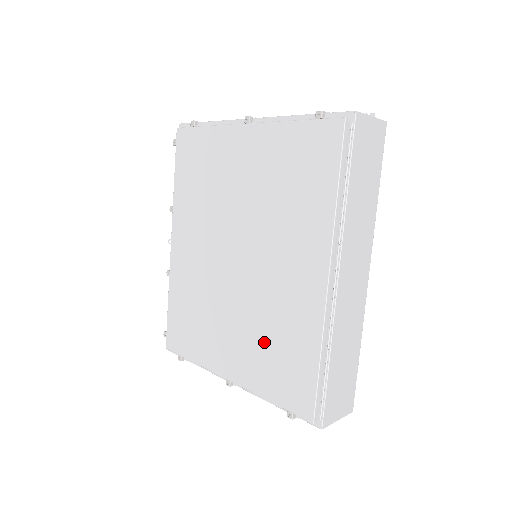
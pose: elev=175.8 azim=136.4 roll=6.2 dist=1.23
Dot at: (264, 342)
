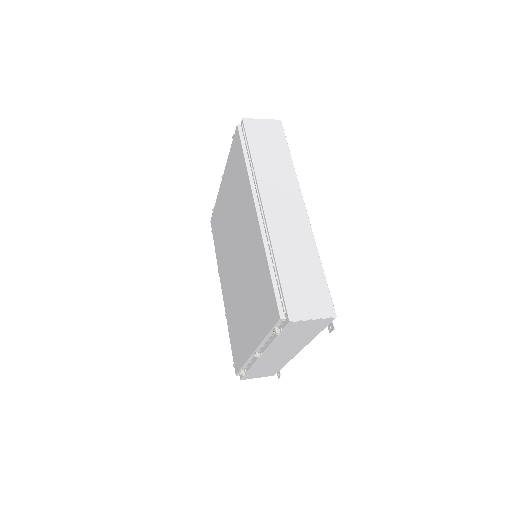
Dot at: (254, 294)
